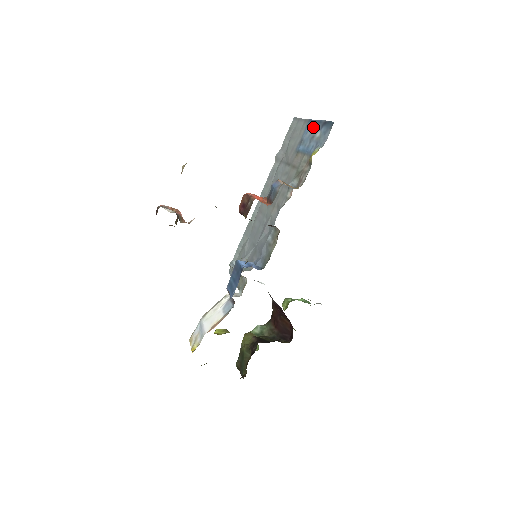
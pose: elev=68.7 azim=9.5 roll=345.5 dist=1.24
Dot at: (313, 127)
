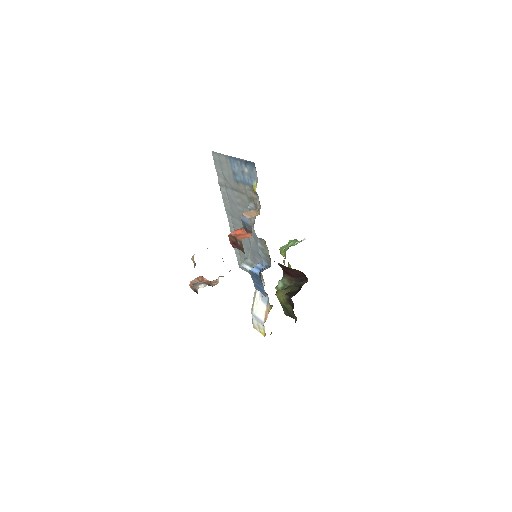
Dot at: (237, 163)
